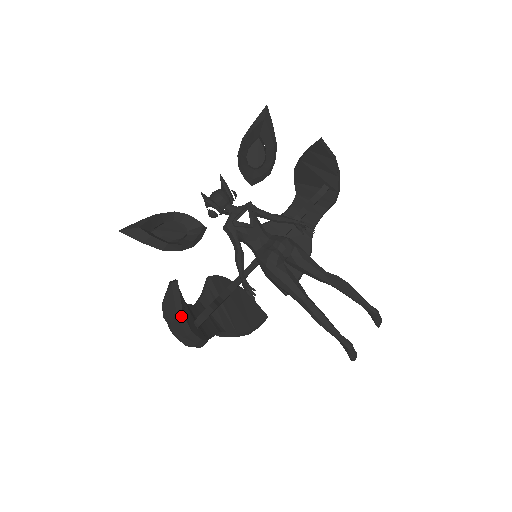
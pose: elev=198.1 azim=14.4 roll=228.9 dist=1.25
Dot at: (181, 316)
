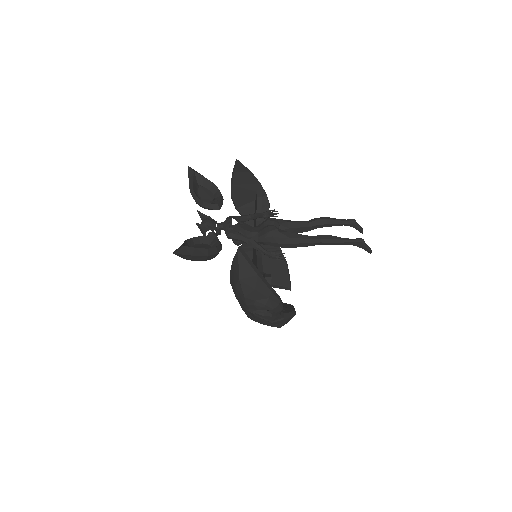
Dot at: (259, 273)
